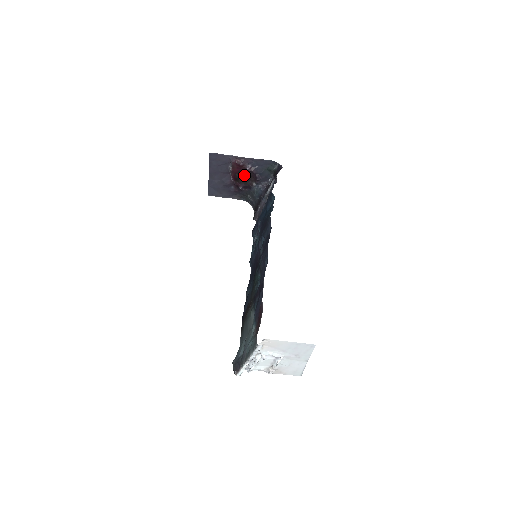
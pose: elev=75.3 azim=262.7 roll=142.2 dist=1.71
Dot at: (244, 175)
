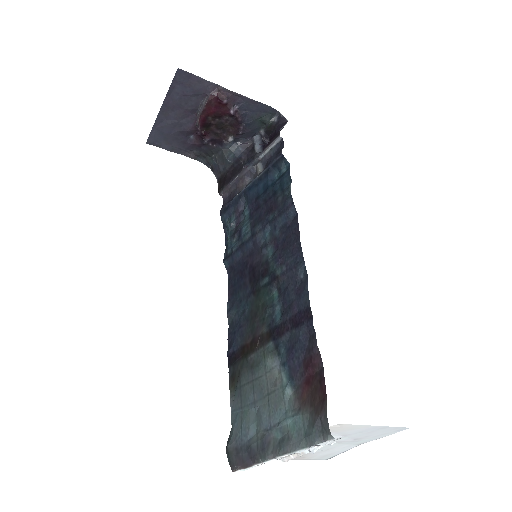
Dot at: (220, 121)
